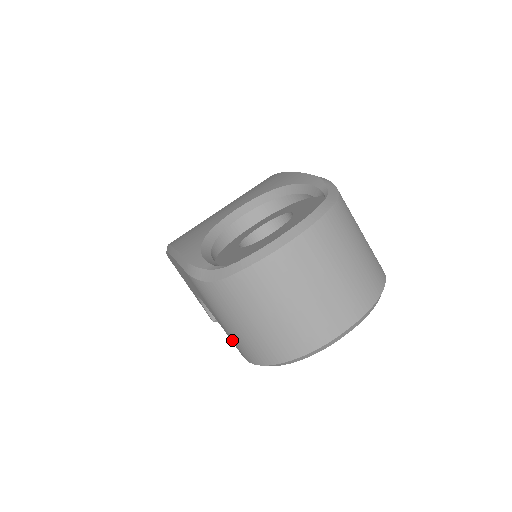
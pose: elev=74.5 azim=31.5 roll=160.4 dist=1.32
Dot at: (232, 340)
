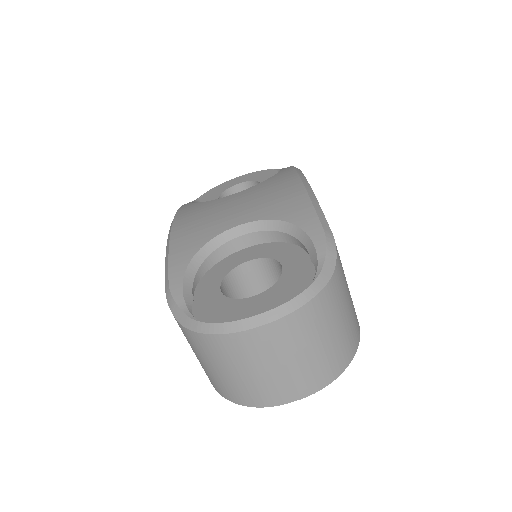
Dot at: occluded
